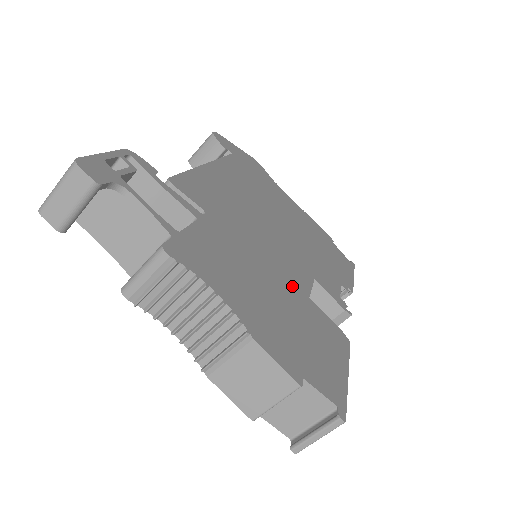
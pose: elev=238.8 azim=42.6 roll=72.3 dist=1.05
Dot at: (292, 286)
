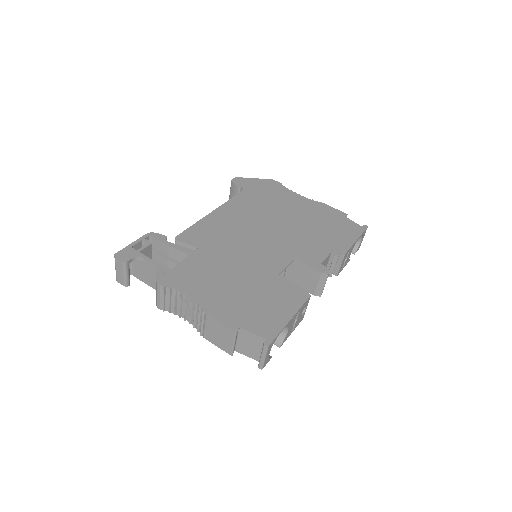
Dot at: (263, 272)
